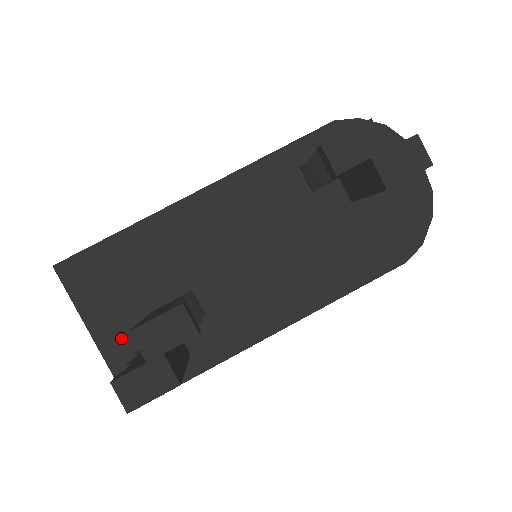
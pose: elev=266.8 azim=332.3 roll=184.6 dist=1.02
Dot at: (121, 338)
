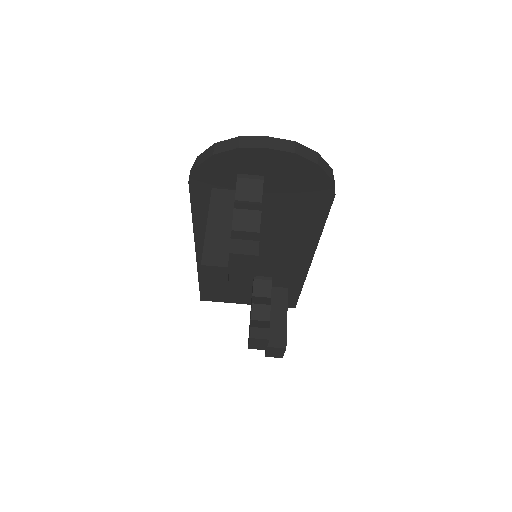
Dot at: occluded
